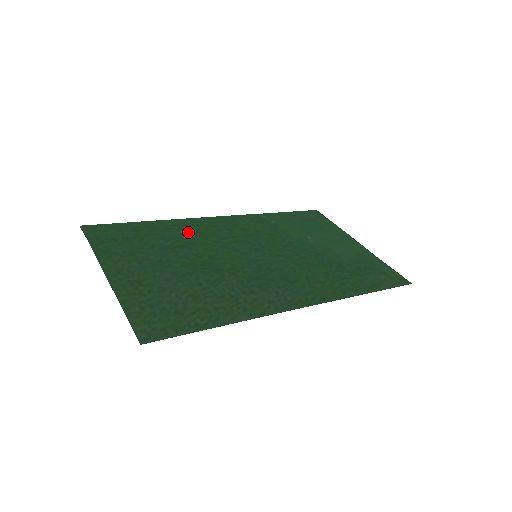
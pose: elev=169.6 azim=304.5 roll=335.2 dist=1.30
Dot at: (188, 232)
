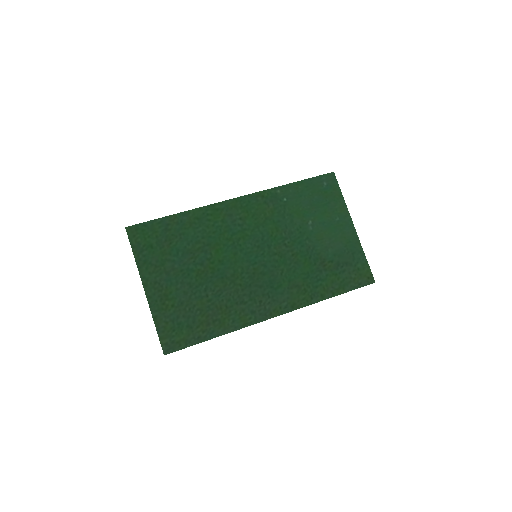
Dot at: (207, 228)
